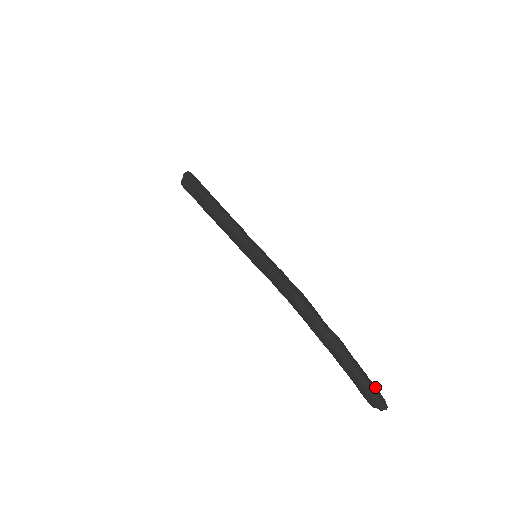
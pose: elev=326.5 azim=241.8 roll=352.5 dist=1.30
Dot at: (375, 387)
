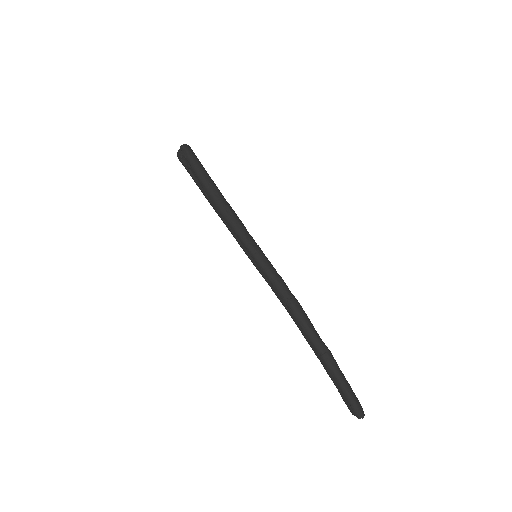
Dot at: (356, 397)
